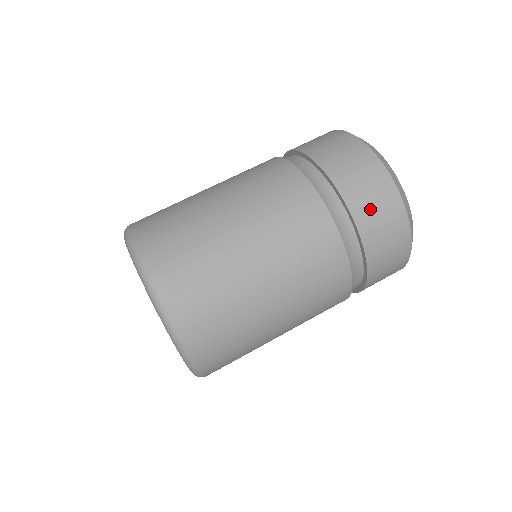
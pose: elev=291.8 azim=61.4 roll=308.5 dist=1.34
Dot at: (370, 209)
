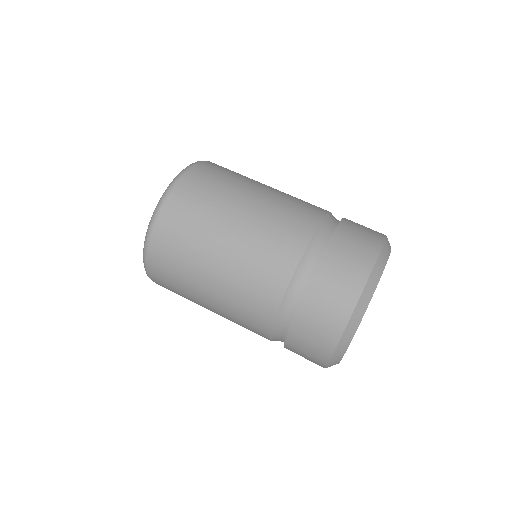
Dot at: (311, 322)
